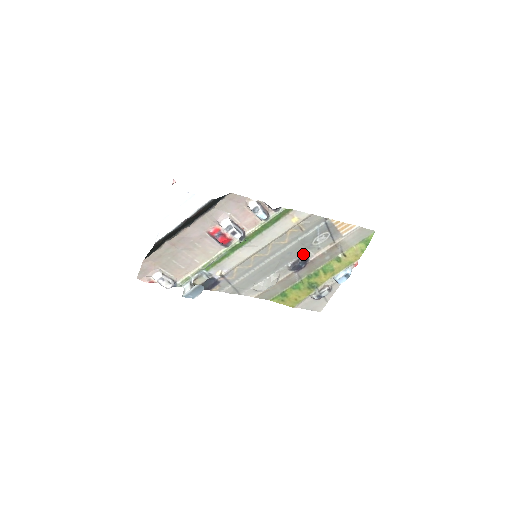
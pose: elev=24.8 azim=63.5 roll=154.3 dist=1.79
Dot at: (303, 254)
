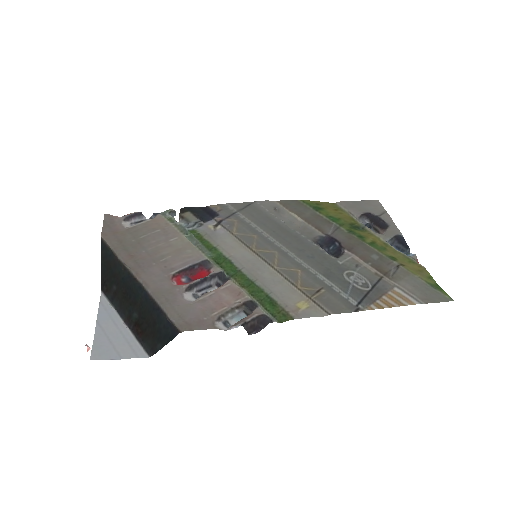
Dot at: (333, 257)
